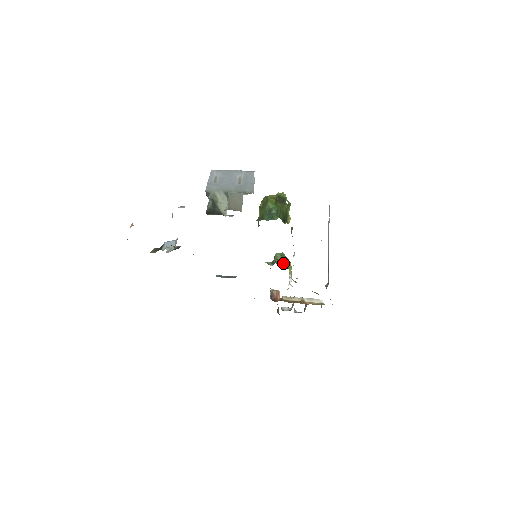
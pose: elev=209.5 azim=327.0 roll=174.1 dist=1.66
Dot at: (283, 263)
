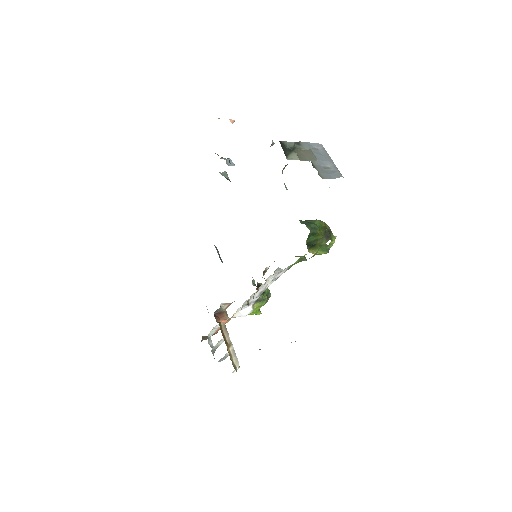
Dot at: occluded
